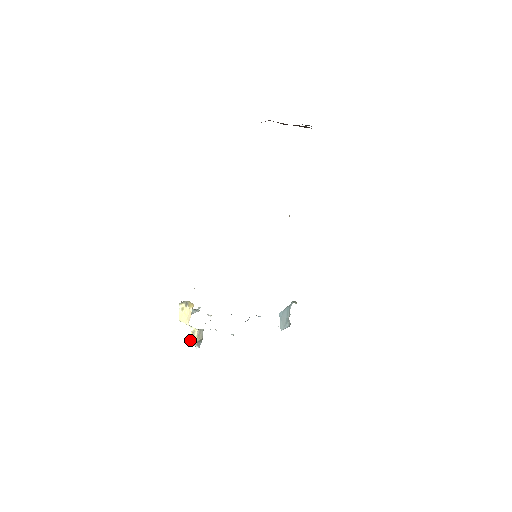
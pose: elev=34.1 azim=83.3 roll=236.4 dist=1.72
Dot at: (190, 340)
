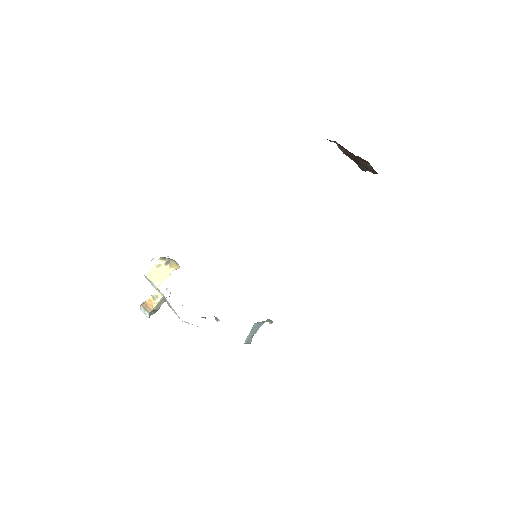
Dot at: (144, 304)
